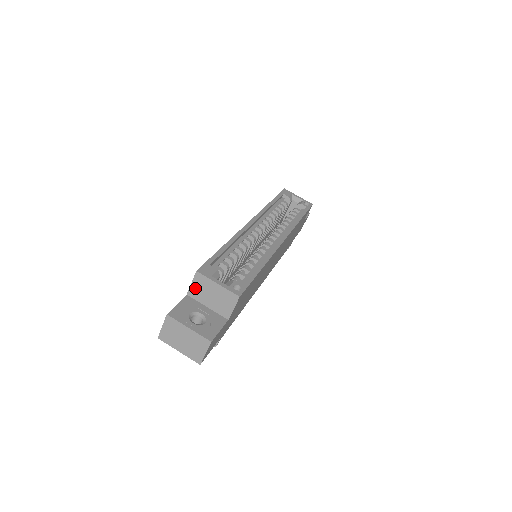
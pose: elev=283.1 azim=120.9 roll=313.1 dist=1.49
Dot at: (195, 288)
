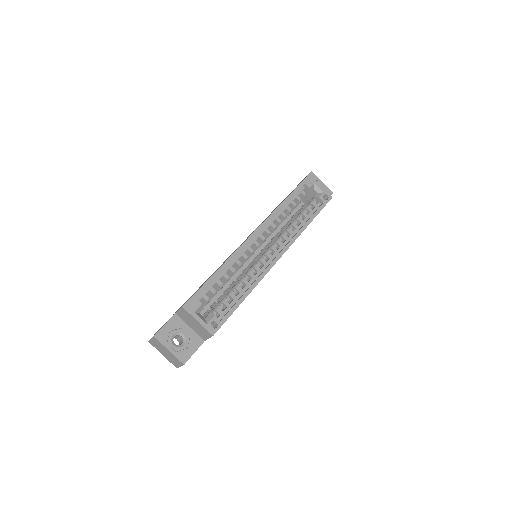
Dot at: (181, 314)
